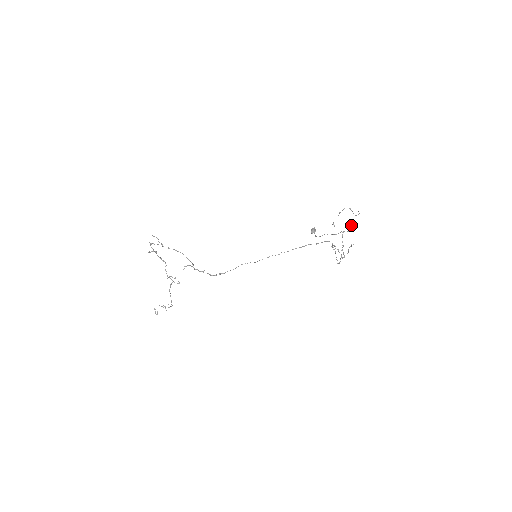
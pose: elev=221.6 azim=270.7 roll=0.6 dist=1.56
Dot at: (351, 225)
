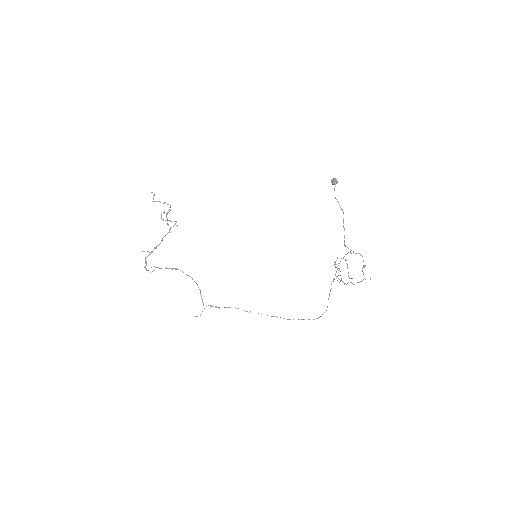
Dot at: (363, 261)
